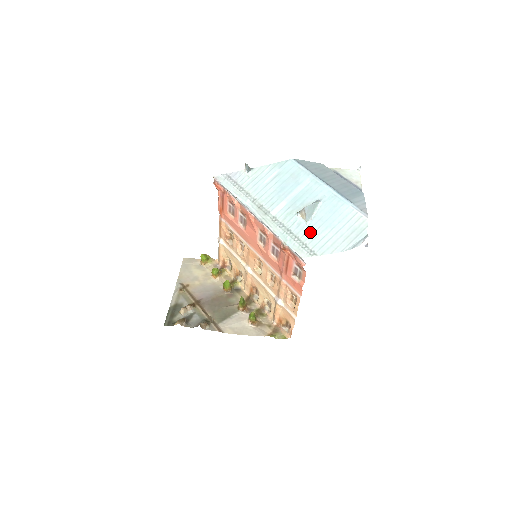
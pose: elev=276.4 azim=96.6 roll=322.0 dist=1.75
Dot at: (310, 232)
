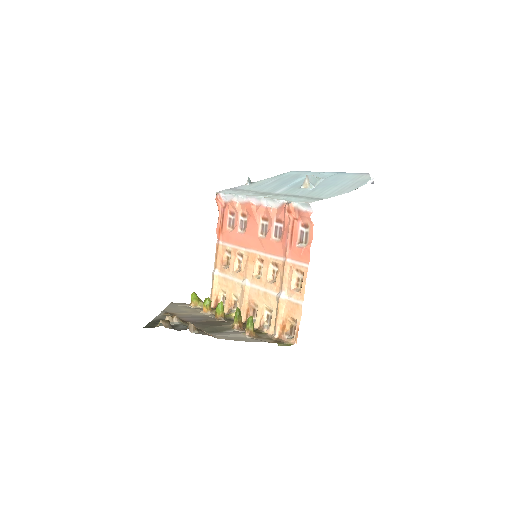
Dot at: (315, 192)
